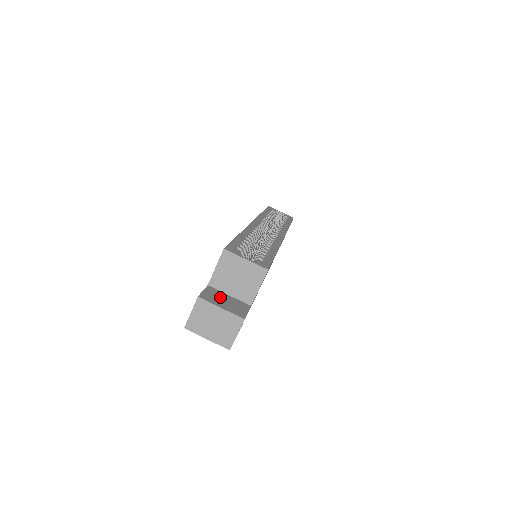
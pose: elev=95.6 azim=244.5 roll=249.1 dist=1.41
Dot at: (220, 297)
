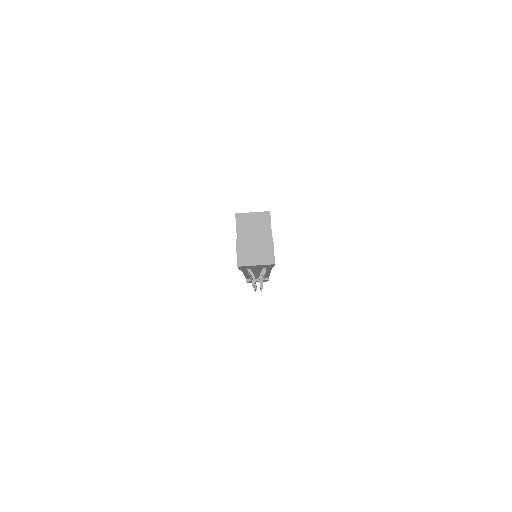
Dot at: occluded
